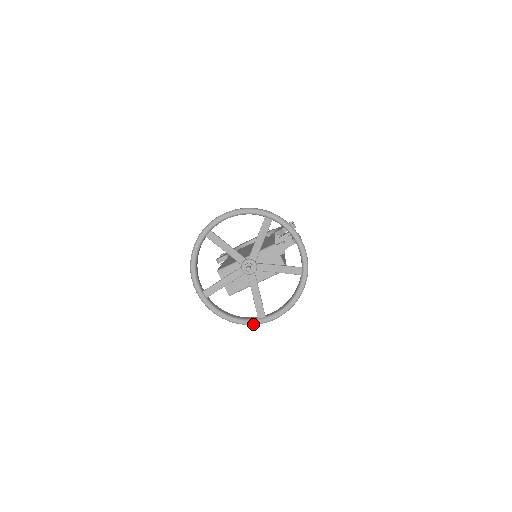
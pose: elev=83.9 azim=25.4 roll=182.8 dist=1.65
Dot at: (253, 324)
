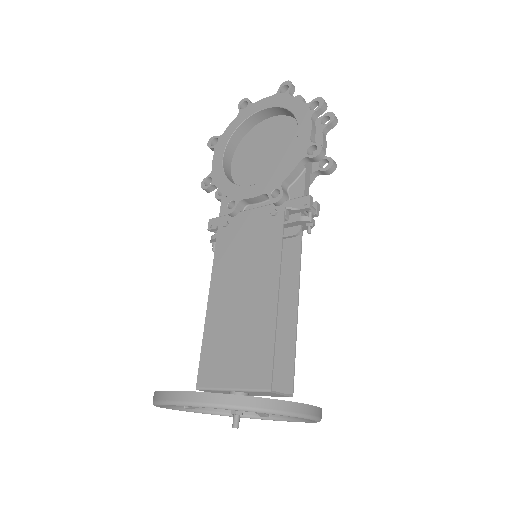
Dot at: (255, 418)
